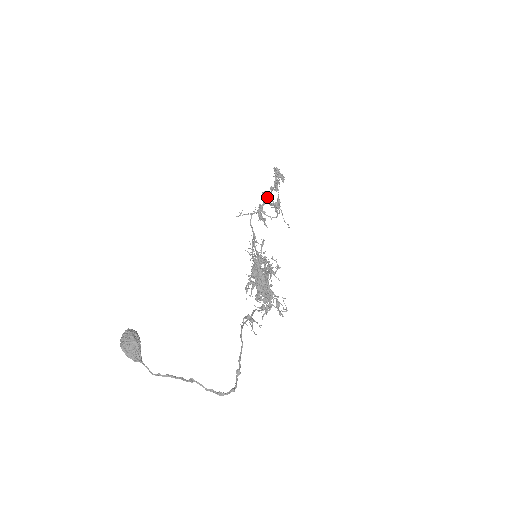
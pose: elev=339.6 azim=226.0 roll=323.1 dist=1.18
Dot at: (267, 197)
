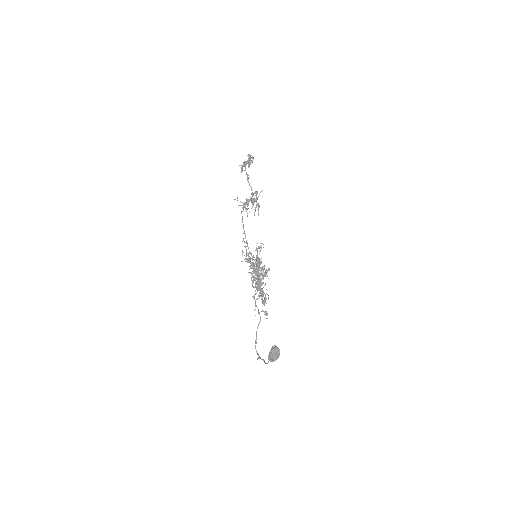
Dot at: occluded
